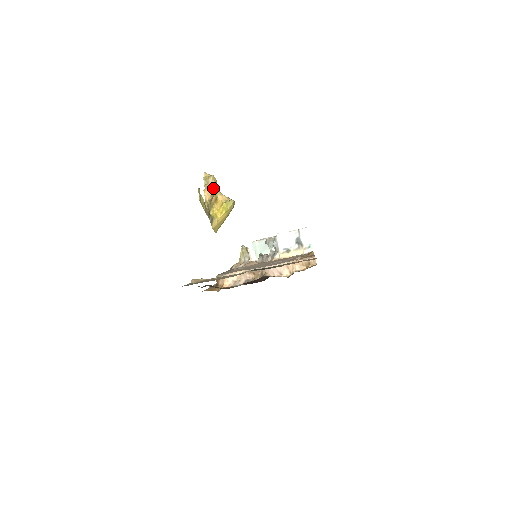
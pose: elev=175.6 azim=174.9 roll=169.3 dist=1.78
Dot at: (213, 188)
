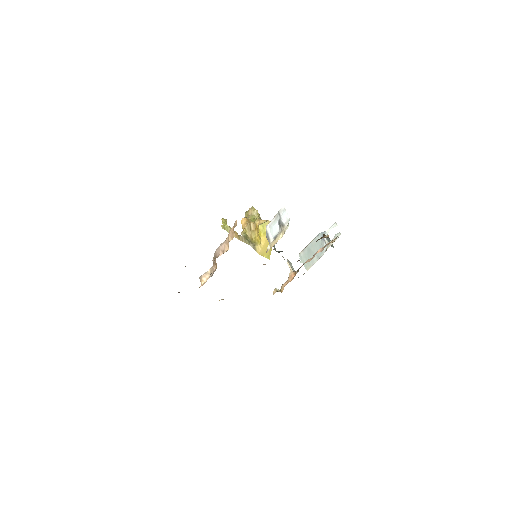
Dot at: (253, 218)
